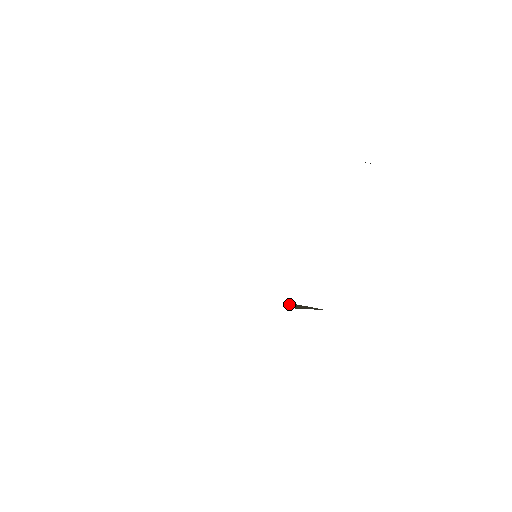
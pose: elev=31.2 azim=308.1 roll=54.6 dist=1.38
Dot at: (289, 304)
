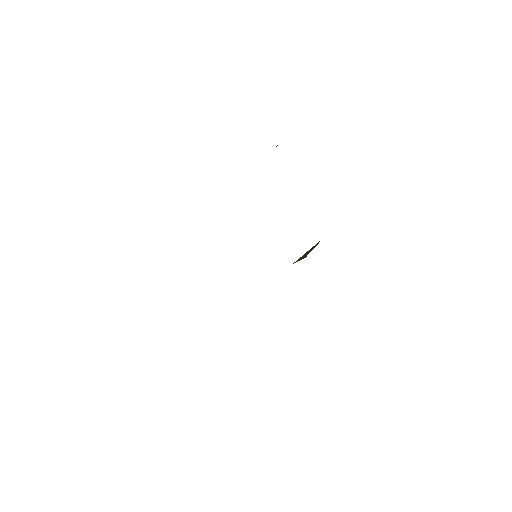
Dot at: (299, 259)
